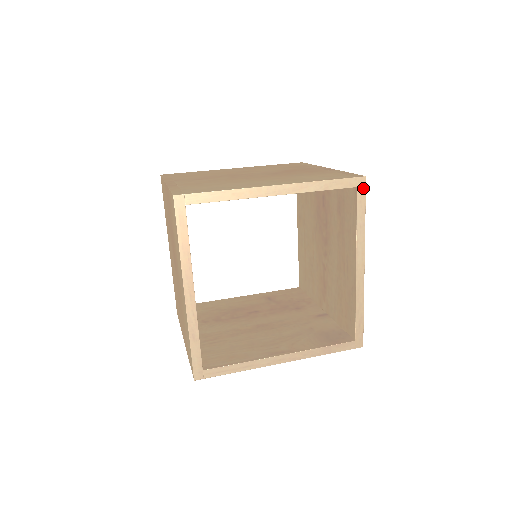
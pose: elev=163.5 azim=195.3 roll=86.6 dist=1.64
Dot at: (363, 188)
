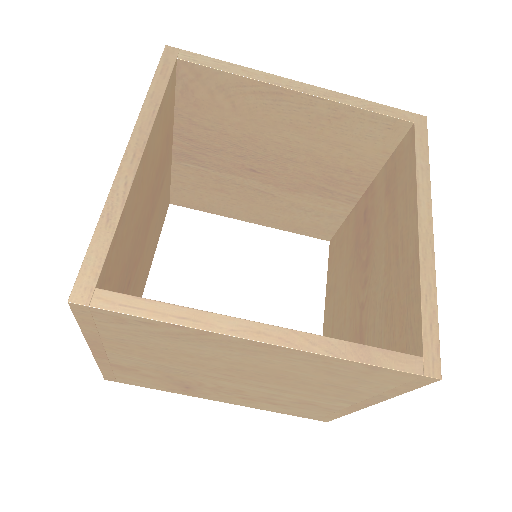
Dot at: (423, 127)
